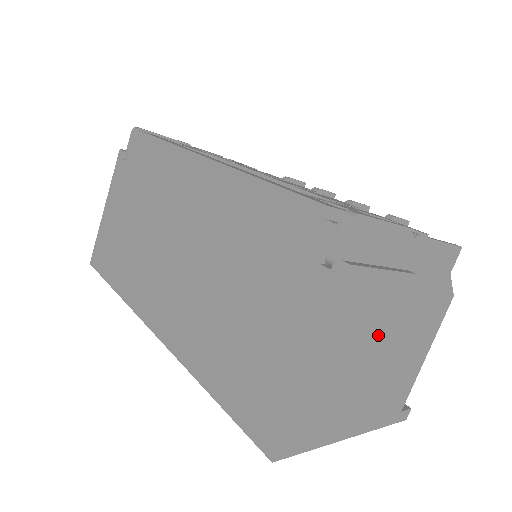
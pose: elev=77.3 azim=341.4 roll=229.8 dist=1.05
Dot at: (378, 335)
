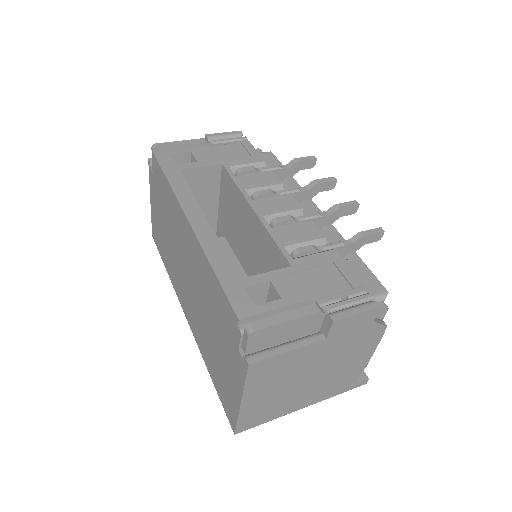
Dot at: (302, 371)
